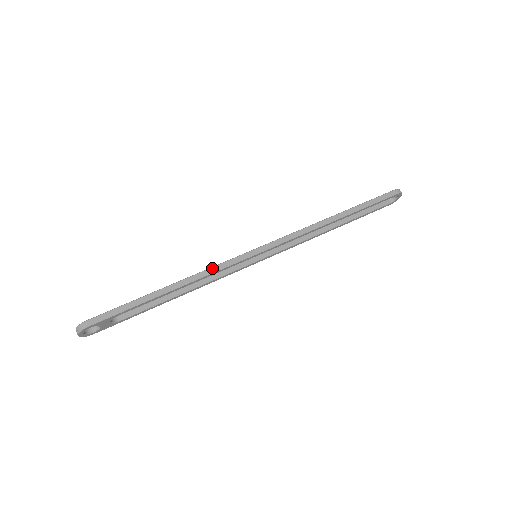
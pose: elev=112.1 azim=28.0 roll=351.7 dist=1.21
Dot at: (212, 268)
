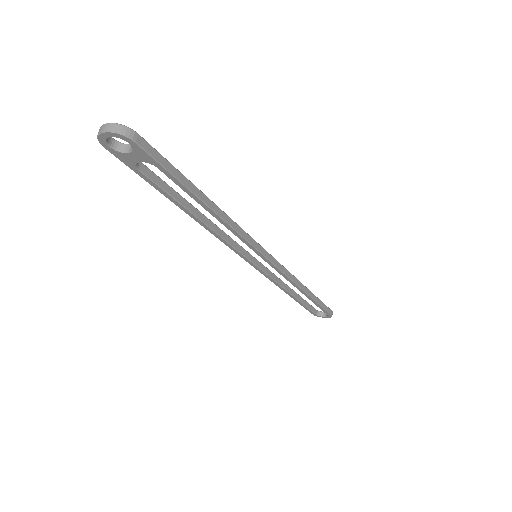
Dot at: (242, 229)
